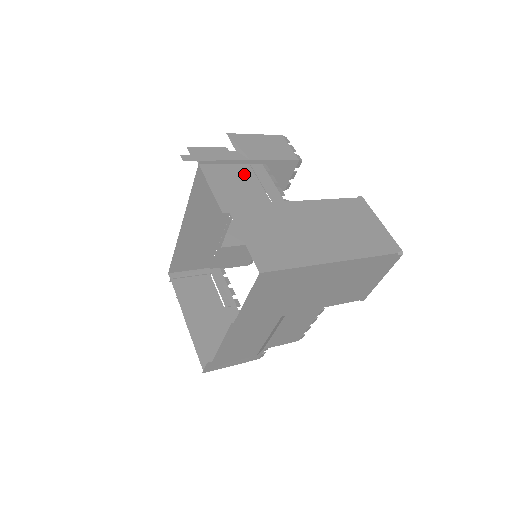
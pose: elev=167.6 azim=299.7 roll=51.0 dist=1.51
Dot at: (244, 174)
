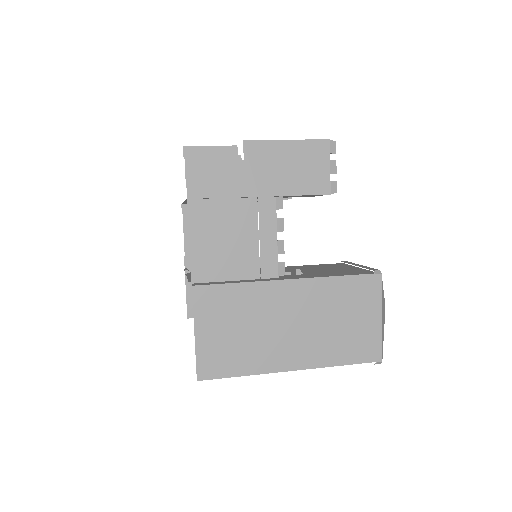
Dot at: (242, 217)
